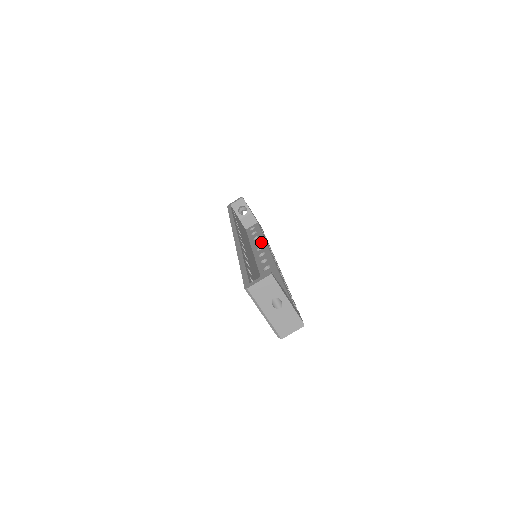
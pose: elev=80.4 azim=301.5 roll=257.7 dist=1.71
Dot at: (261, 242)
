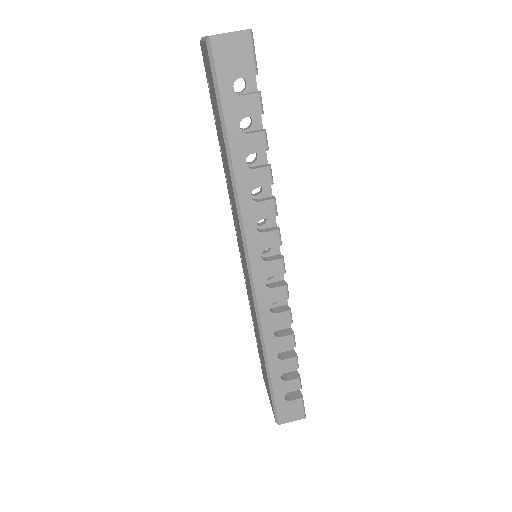
Dot at: occluded
